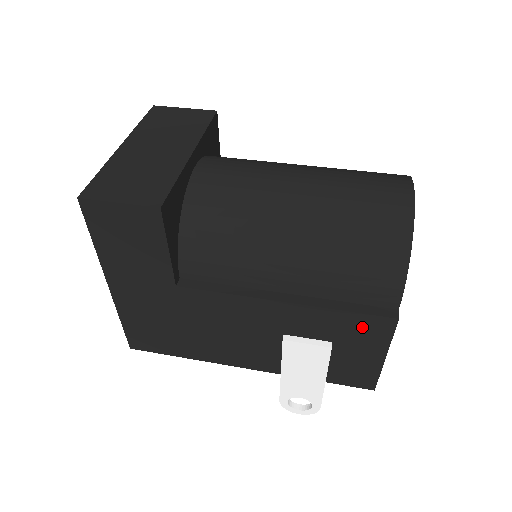
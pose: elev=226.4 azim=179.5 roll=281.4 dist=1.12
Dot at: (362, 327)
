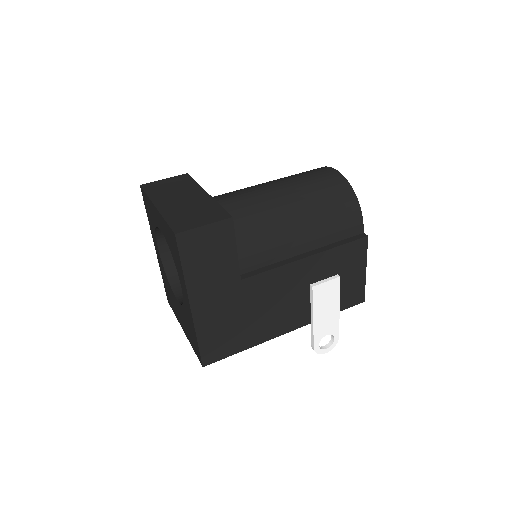
Dot at: (351, 253)
